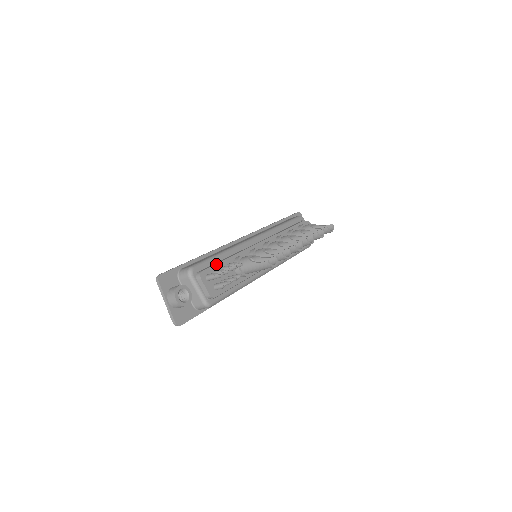
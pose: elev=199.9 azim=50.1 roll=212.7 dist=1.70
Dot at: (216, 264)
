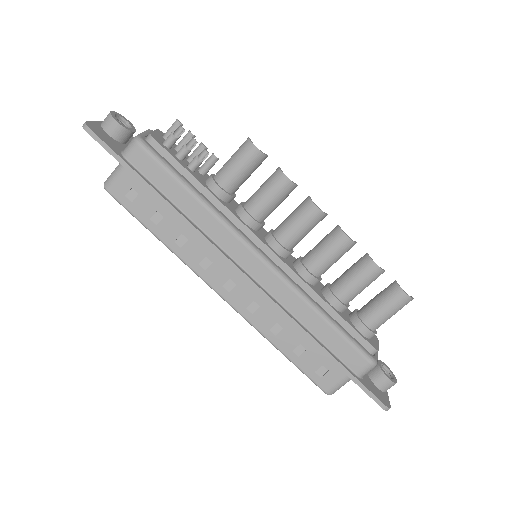
Dot at: (187, 156)
